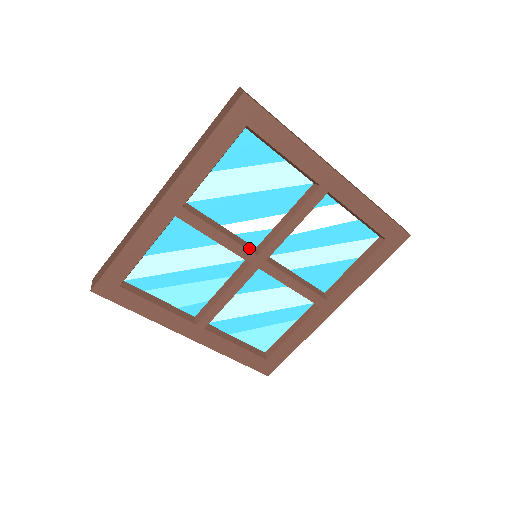
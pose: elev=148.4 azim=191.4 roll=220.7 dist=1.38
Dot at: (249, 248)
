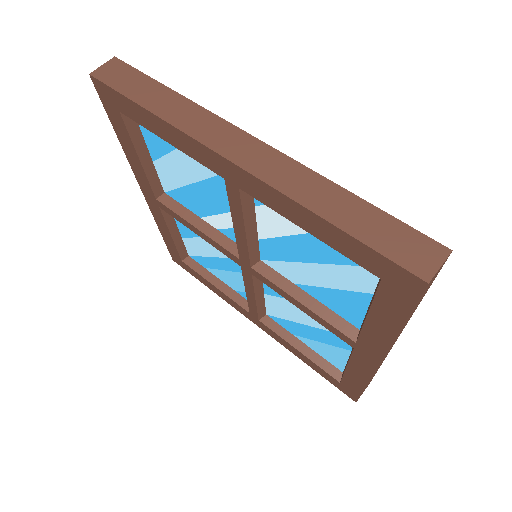
Dot at: (230, 248)
